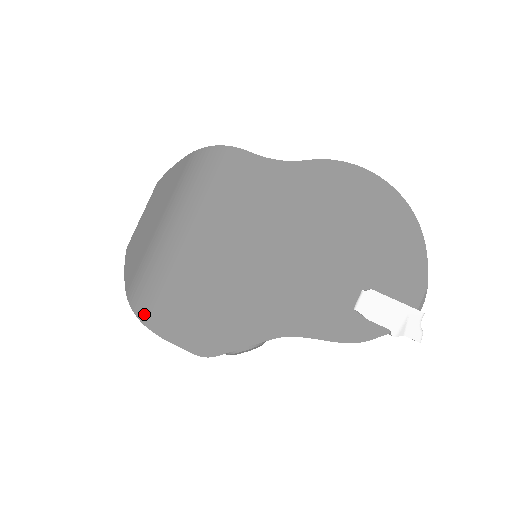
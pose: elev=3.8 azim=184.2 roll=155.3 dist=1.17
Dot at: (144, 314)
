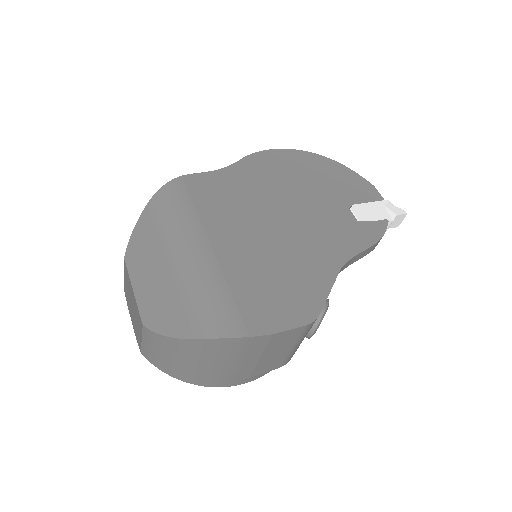
Dot at: (233, 329)
